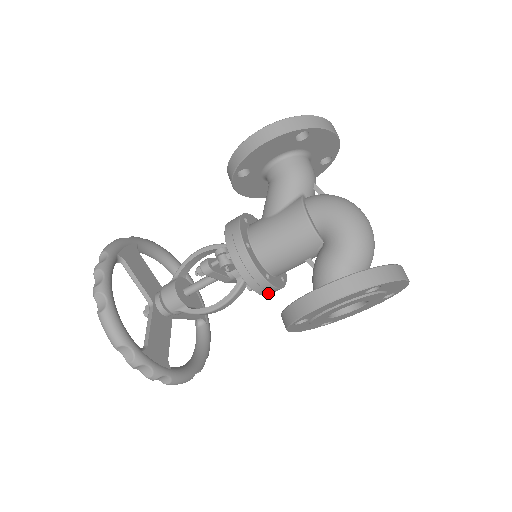
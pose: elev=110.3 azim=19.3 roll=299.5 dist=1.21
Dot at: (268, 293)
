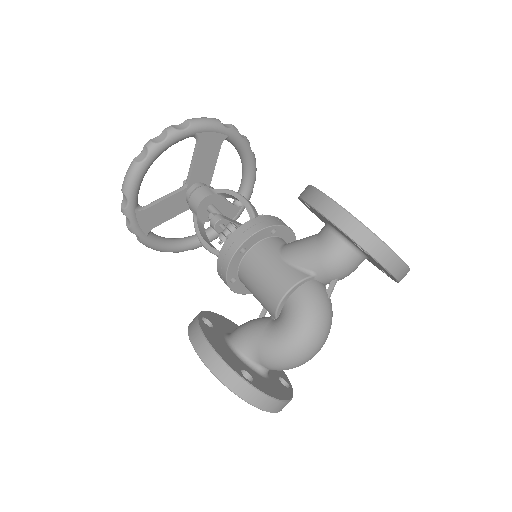
Dot at: occluded
